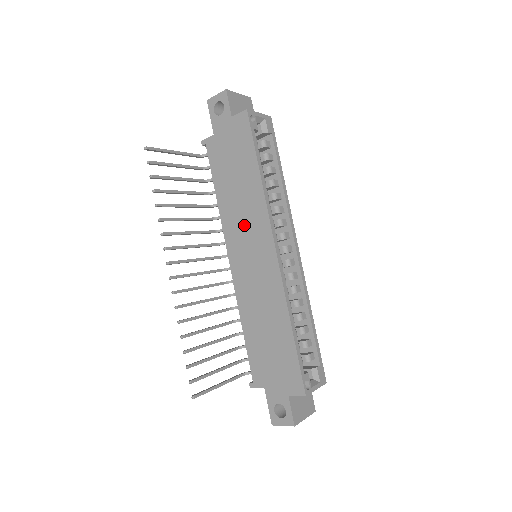
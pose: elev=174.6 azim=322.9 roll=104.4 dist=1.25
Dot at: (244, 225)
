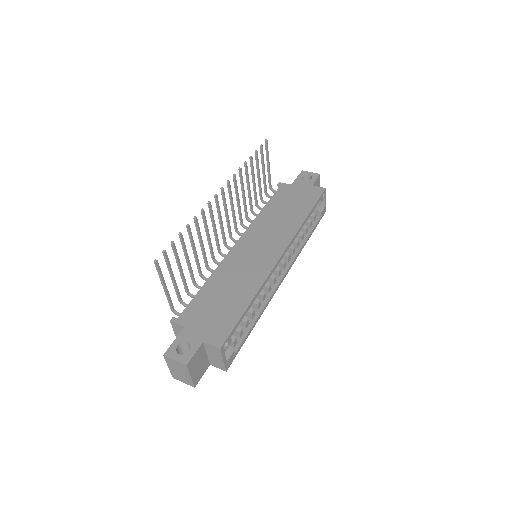
Dot at: (270, 231)
